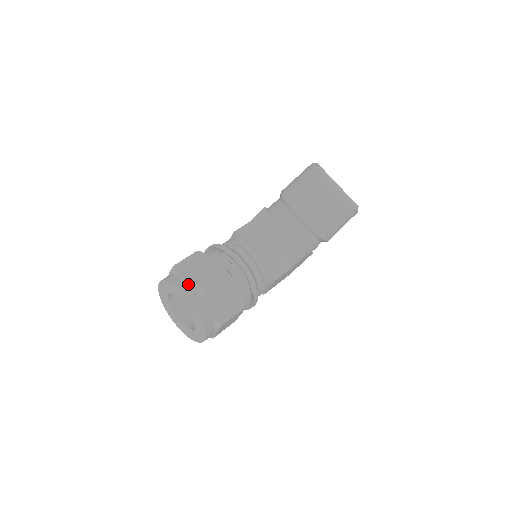
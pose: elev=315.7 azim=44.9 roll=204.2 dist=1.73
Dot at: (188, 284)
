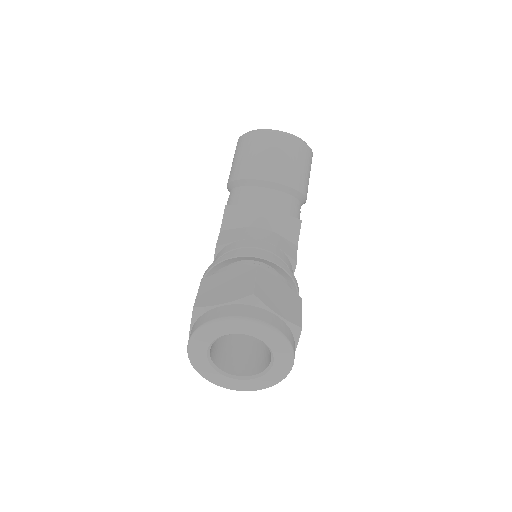
Dot at: (234, 306)
